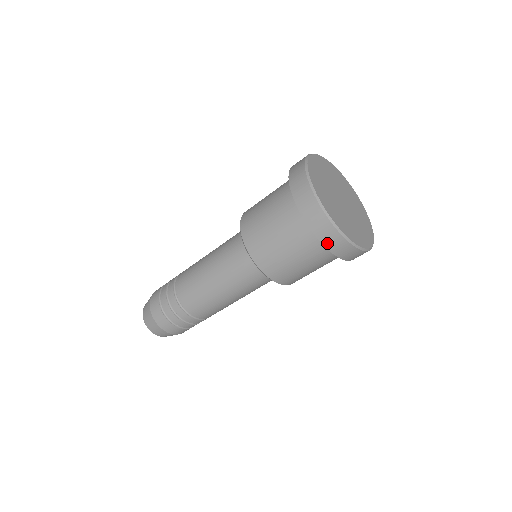
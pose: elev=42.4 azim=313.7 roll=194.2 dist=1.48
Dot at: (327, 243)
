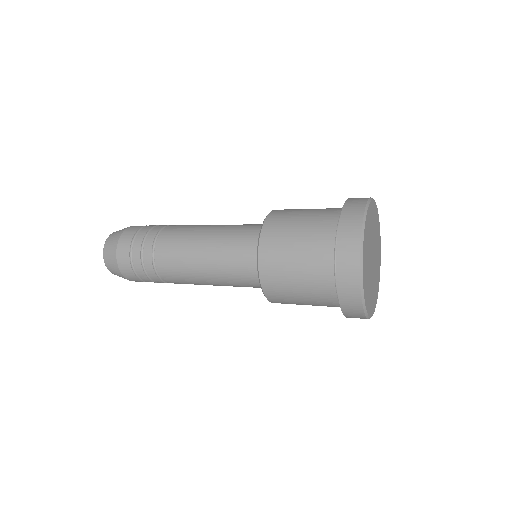
Dot at: (347, 314)
